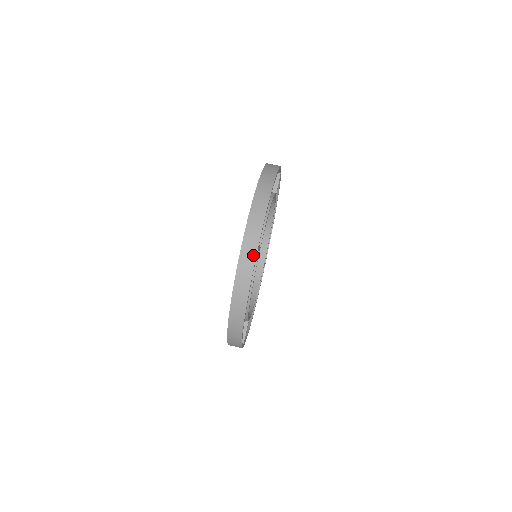
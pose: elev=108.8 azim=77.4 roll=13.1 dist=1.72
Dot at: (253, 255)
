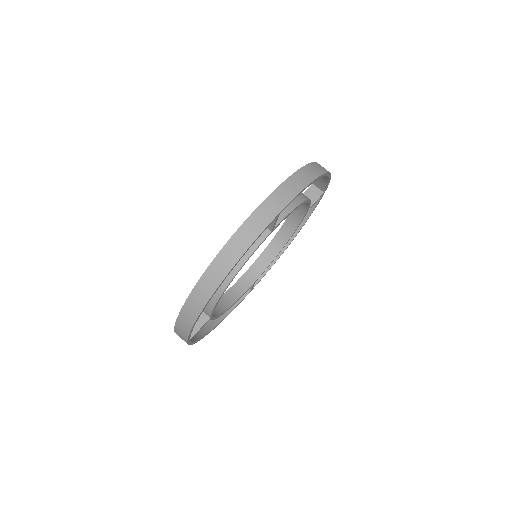
Dot at: (267, 220)
